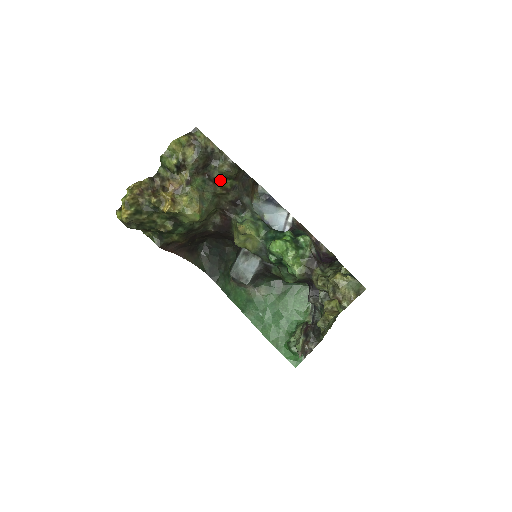
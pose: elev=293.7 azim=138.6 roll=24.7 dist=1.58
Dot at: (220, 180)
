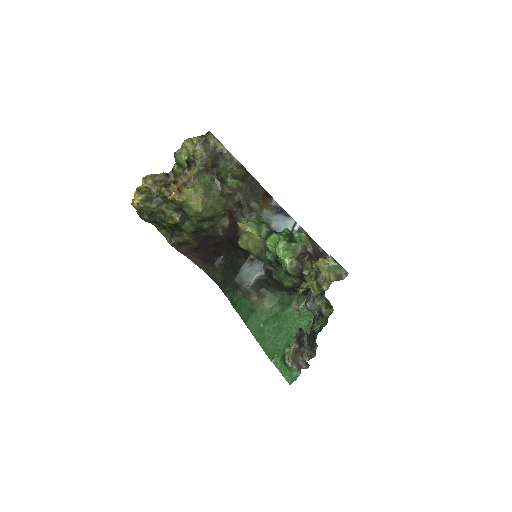
Dot at: (226, 179)
